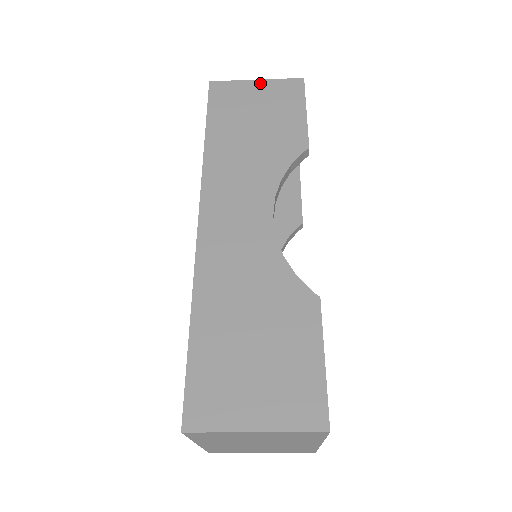
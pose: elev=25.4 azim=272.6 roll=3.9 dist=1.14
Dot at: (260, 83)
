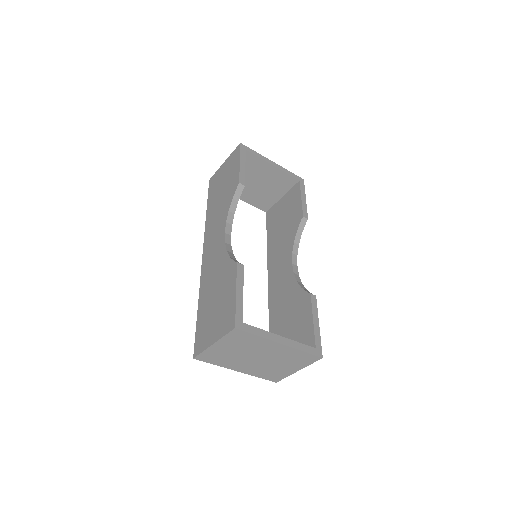
Dot at: (225, 163)
